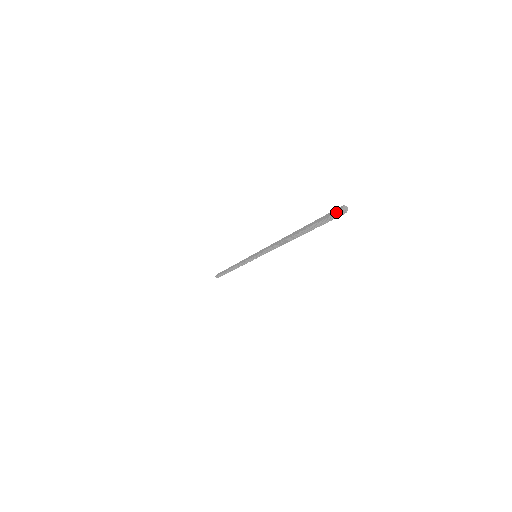
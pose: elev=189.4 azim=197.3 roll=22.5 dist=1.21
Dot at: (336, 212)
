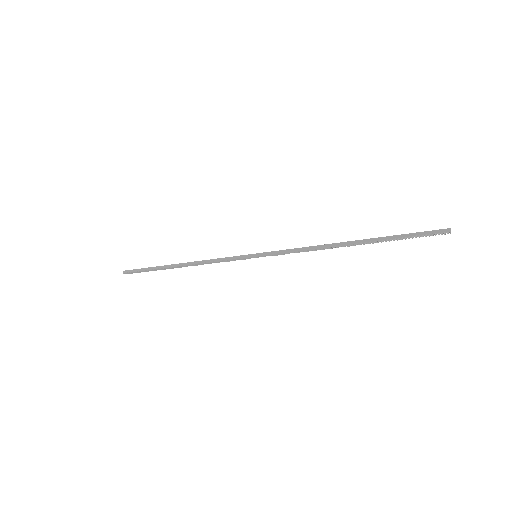
Dot at: (441, 232)
